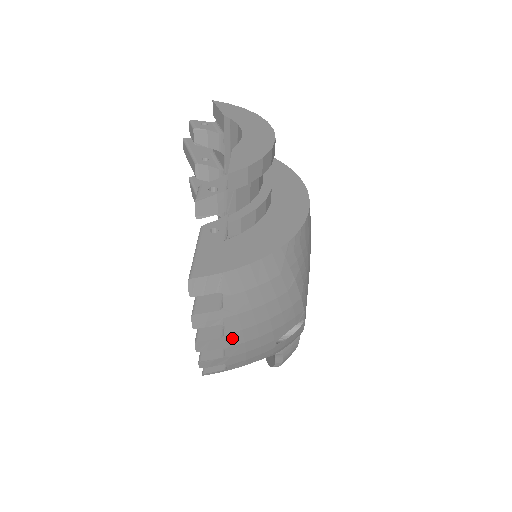
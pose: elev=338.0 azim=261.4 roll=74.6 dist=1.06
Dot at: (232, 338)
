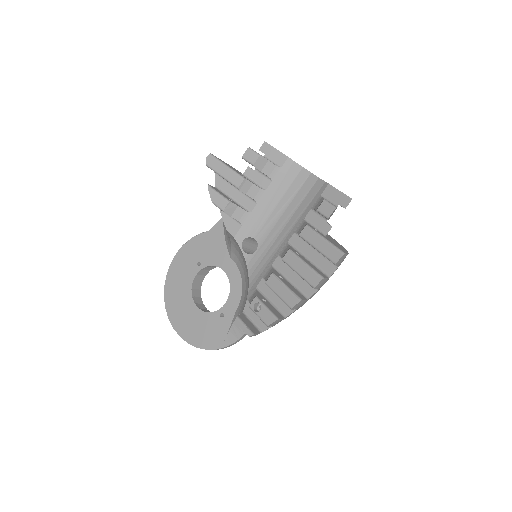
Dot at: occluded
